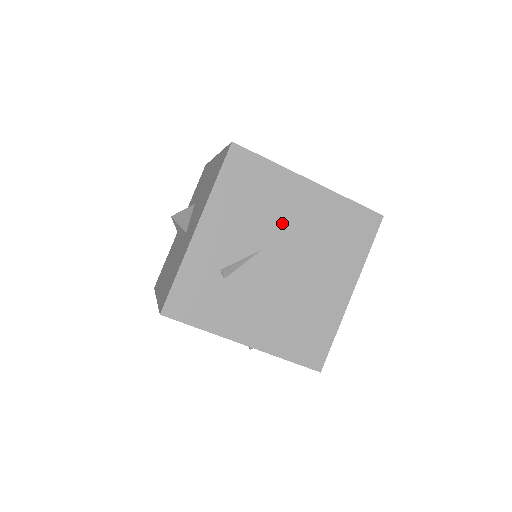
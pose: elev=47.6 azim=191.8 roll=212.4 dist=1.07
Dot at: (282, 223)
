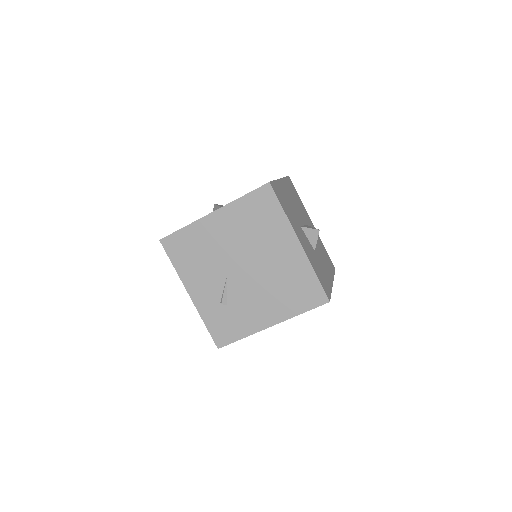
Dot at: (222, 250)
